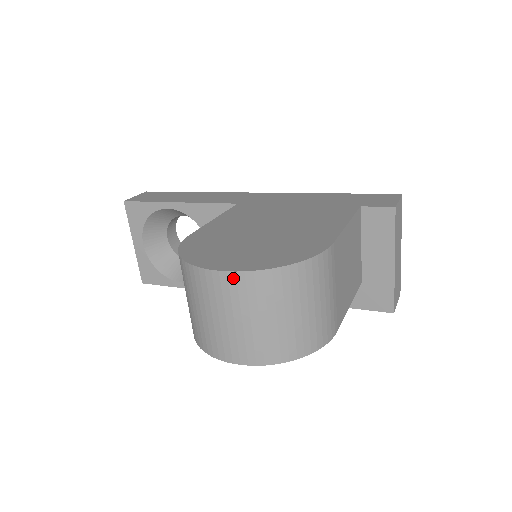
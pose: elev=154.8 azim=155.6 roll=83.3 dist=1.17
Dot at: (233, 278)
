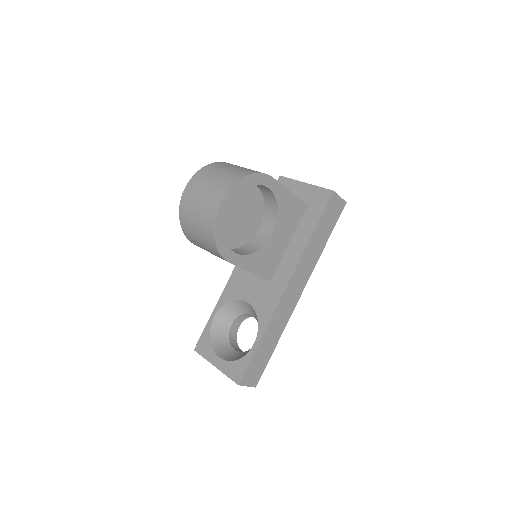
Dot at: (191, 182)
